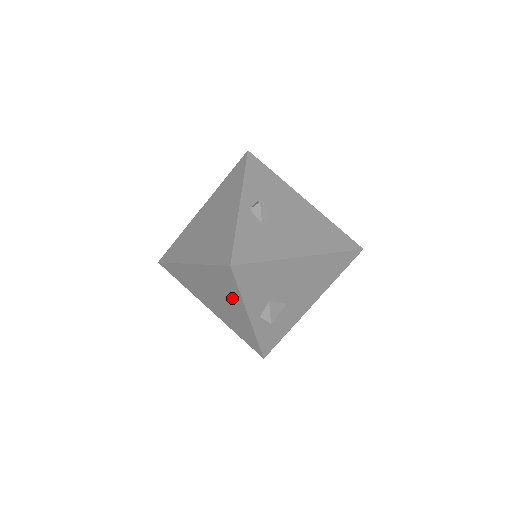
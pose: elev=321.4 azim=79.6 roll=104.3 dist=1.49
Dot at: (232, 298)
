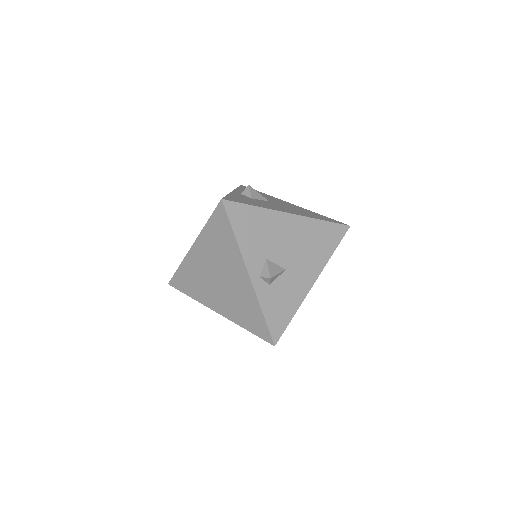
Dot at: (230, 256)
